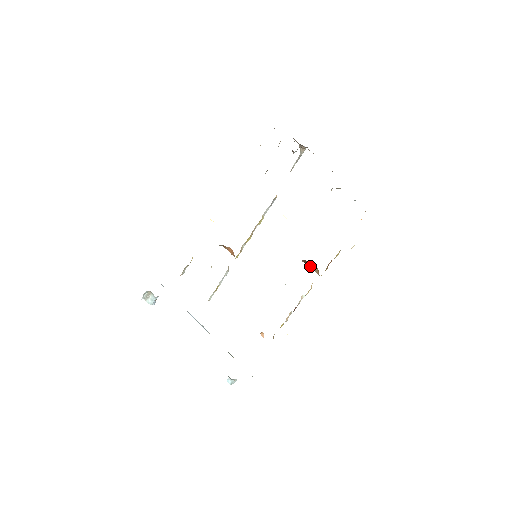
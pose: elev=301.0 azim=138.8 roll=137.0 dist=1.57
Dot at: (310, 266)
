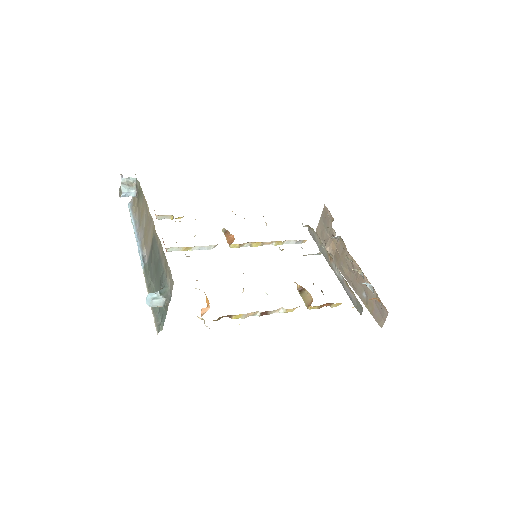
Dot at: (304, 296)
